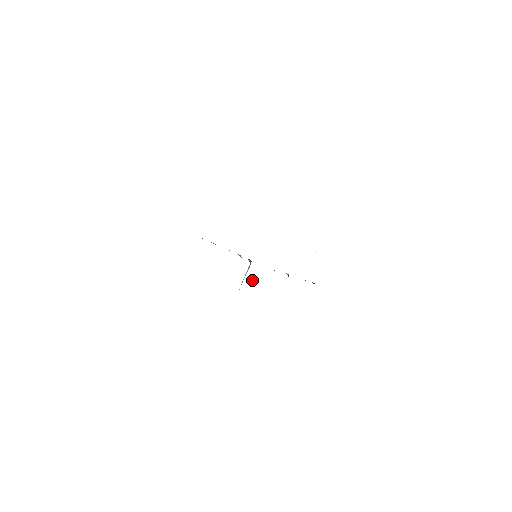
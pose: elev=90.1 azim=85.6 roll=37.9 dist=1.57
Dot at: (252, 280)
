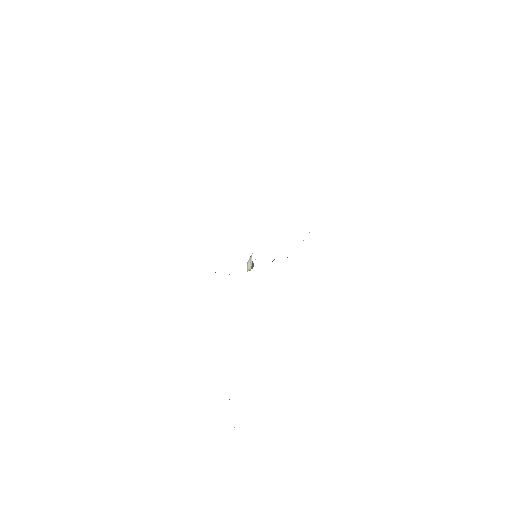
Dot at: (255, 259)
